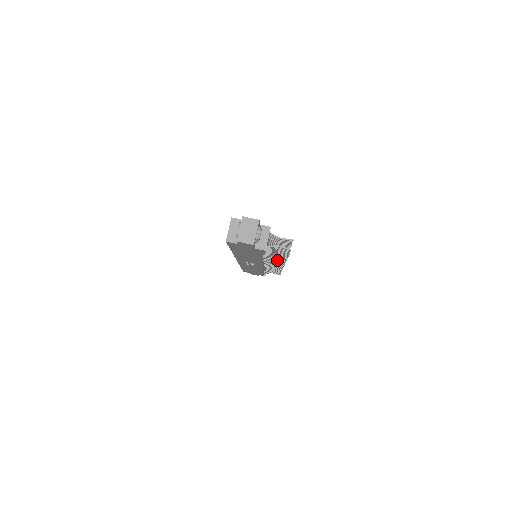
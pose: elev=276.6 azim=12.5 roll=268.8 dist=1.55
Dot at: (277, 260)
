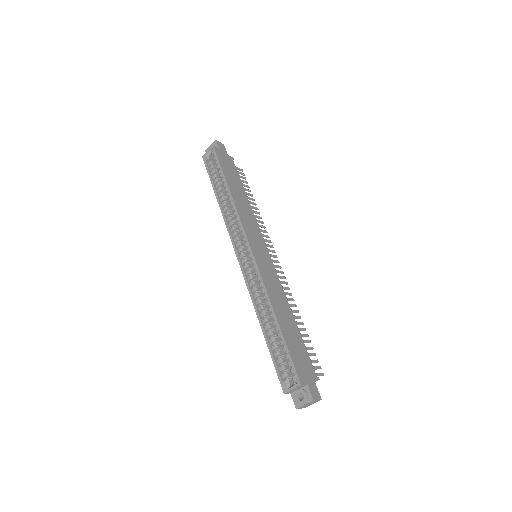
Dot at: occluded
